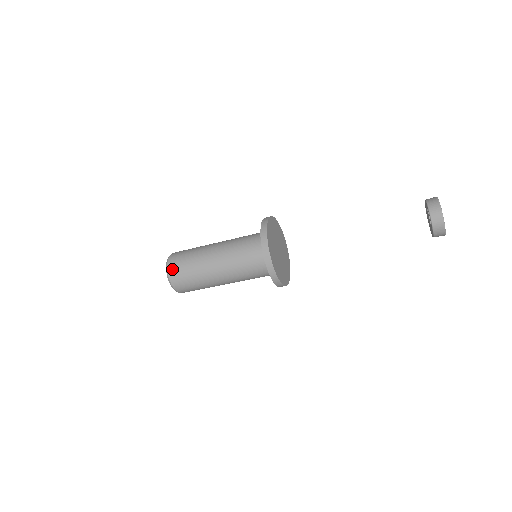
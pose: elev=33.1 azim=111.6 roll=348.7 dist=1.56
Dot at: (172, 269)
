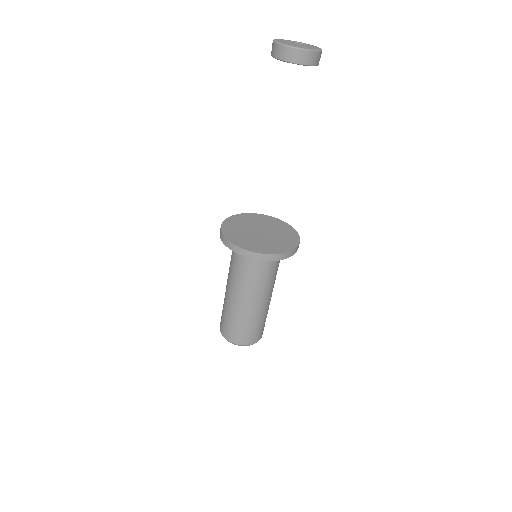
Dot at: occluded
